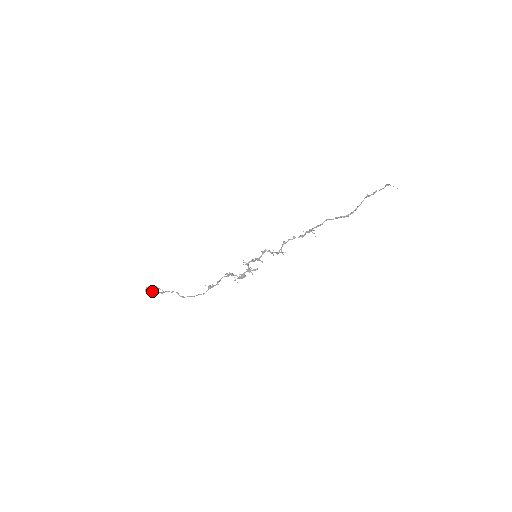
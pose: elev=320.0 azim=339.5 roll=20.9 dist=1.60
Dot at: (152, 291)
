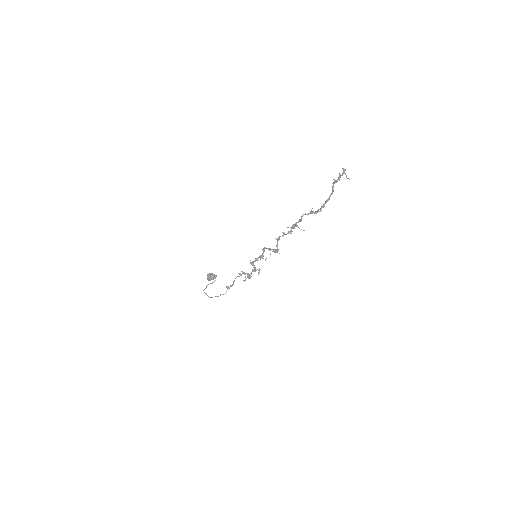
Dot at: (209, 279)
